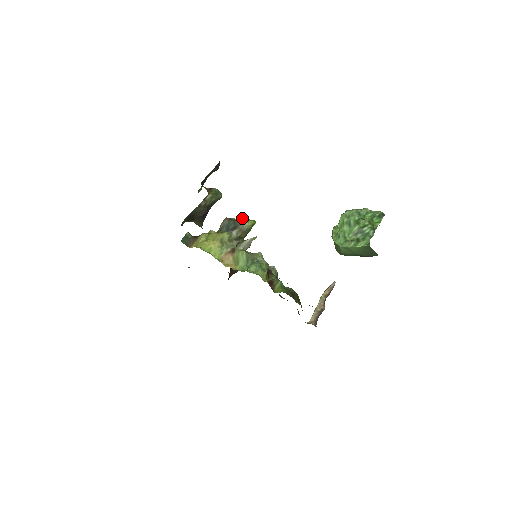
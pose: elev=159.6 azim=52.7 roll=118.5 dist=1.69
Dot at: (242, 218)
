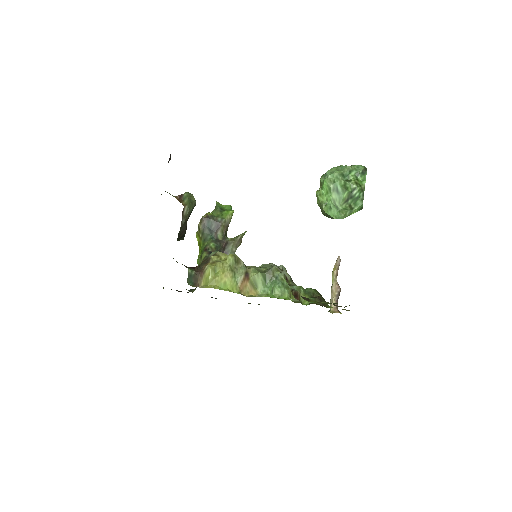
Dot at: (217, 208)
